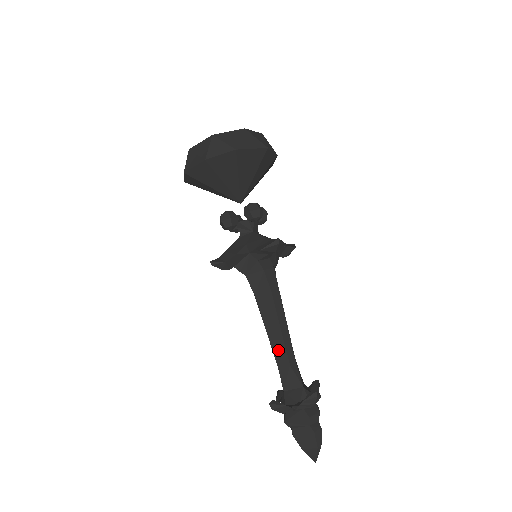
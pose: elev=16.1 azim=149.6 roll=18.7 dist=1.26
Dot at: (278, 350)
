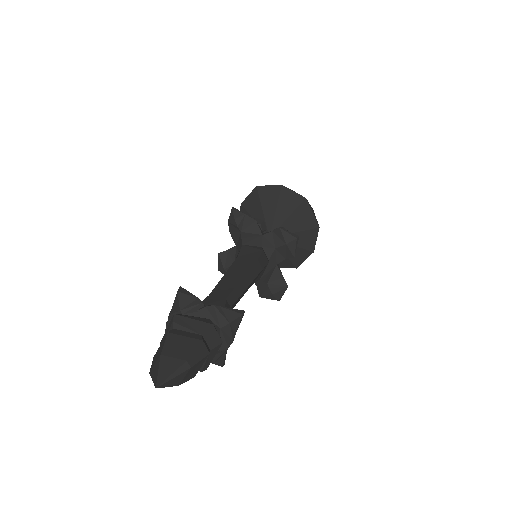
Dot at: (224, 286)
